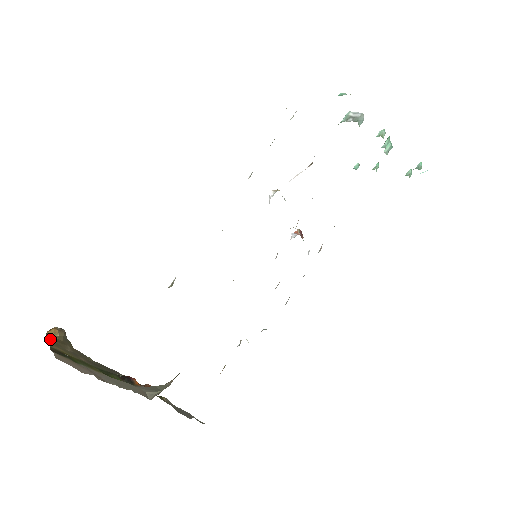
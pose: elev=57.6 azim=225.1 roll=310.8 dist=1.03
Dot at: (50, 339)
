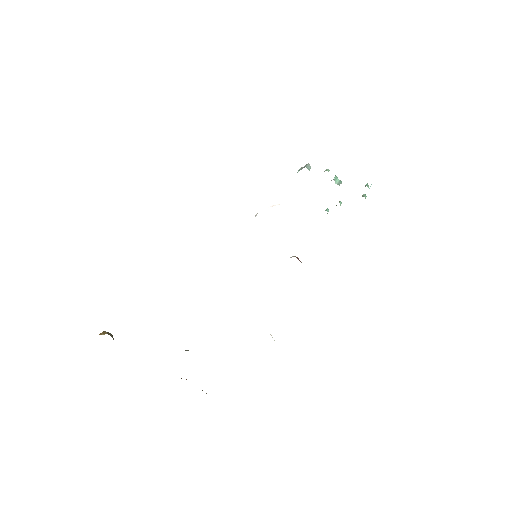
Dot at: occluded
